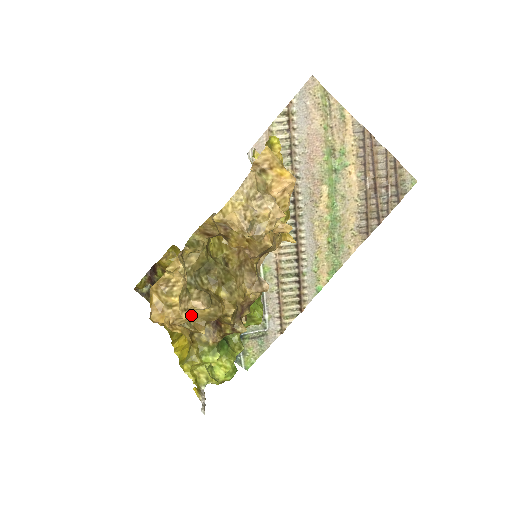
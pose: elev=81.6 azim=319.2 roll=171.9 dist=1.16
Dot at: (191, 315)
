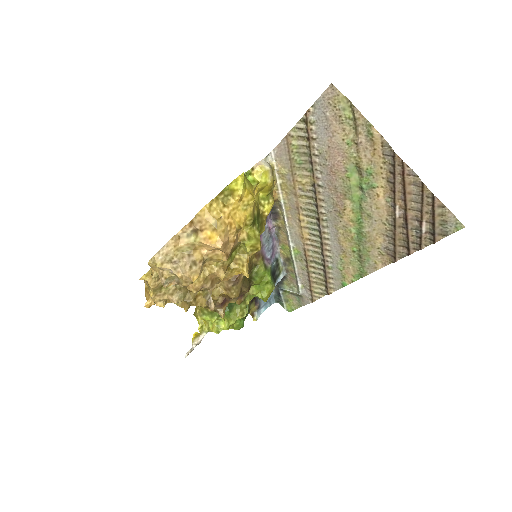
Dot at: occluded
